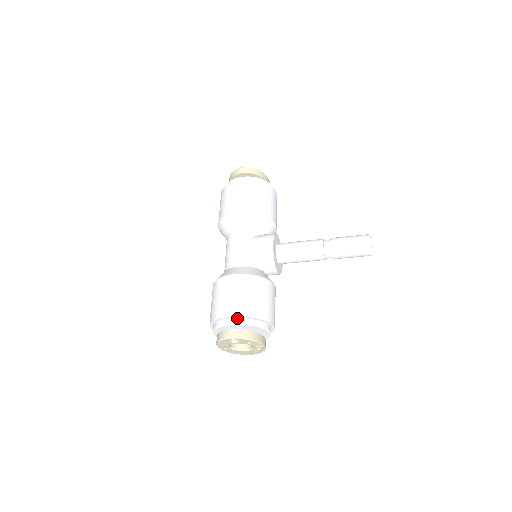
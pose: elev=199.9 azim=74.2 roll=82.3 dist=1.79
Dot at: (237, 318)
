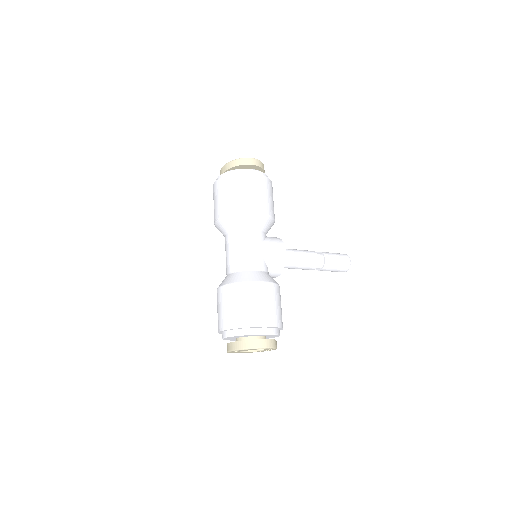
Dot at: (268, 328)
